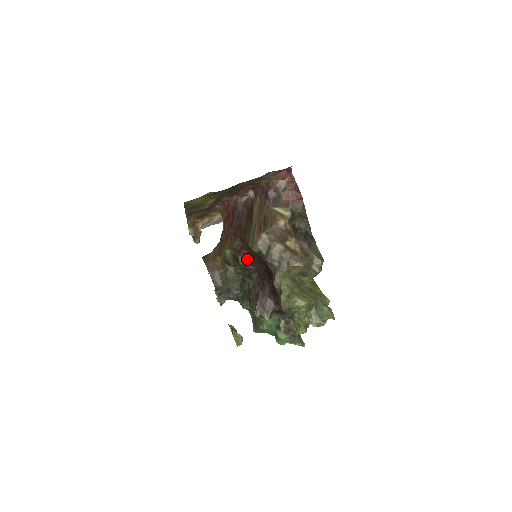
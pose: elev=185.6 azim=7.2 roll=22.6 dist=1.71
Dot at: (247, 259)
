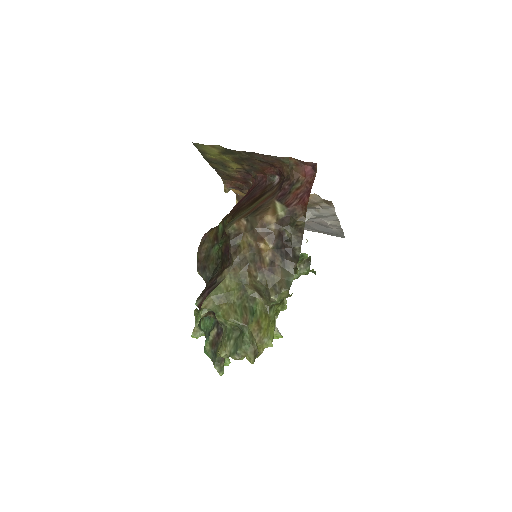
Dot at: (227, 242)
